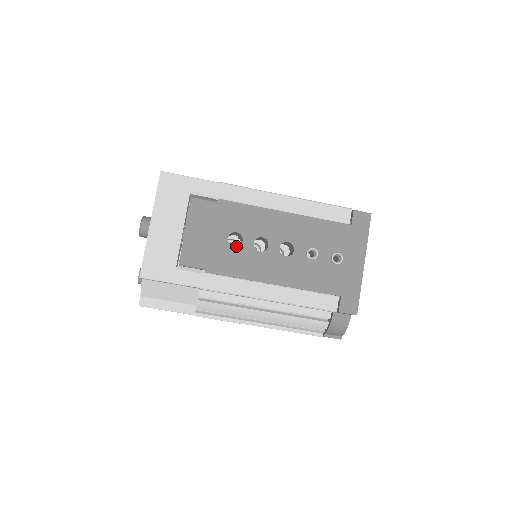
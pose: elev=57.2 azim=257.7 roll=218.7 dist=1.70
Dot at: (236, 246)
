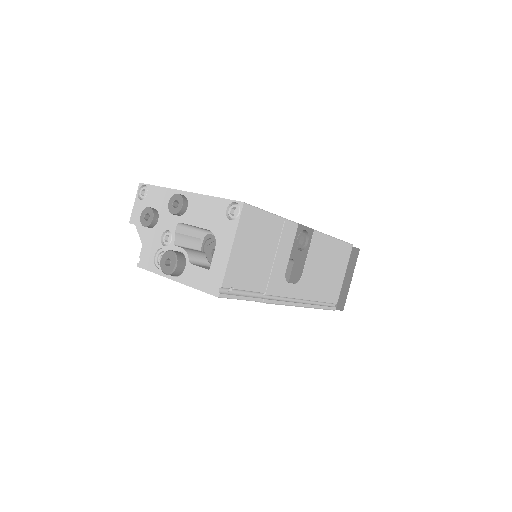
Dot at: occluded
